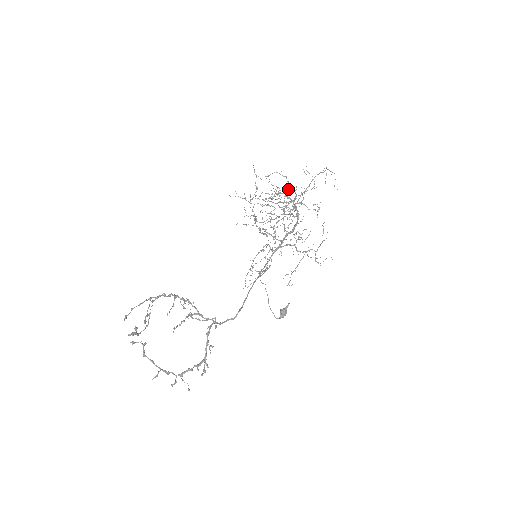
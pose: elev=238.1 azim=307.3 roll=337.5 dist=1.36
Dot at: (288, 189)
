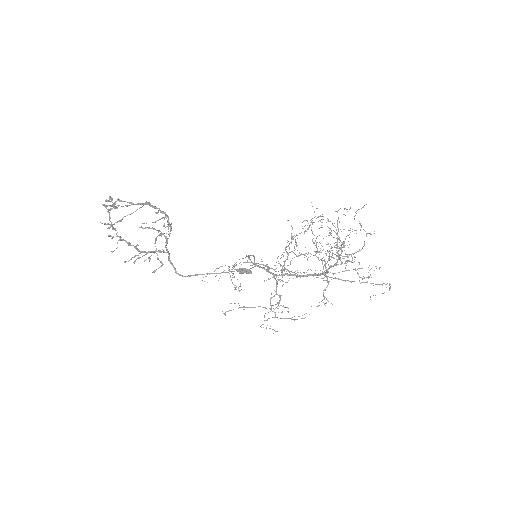
Dot at: occluded
